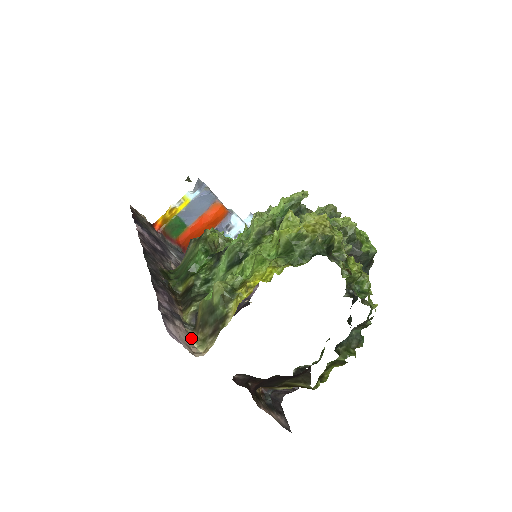
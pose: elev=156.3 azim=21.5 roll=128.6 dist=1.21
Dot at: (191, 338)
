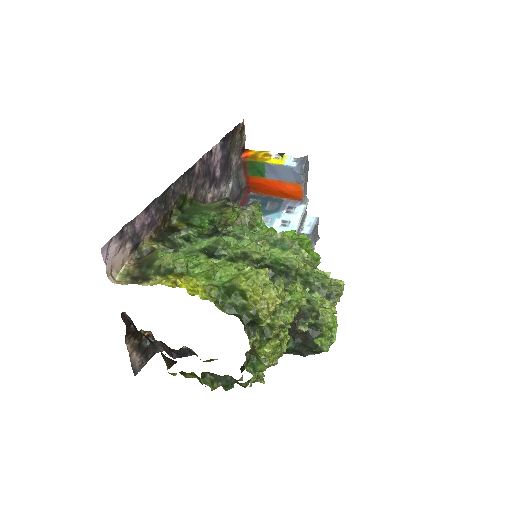
Dot at: (127, 263)
